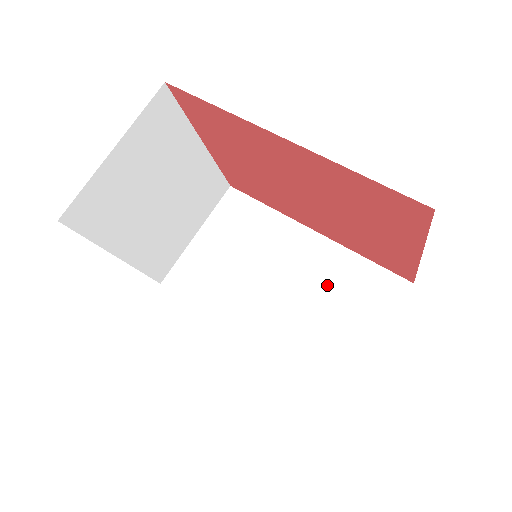
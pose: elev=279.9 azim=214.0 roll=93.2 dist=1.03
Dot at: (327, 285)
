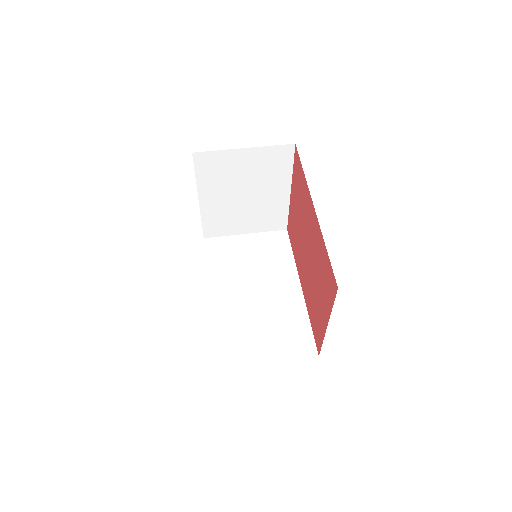
Dot at: (278, 316)
